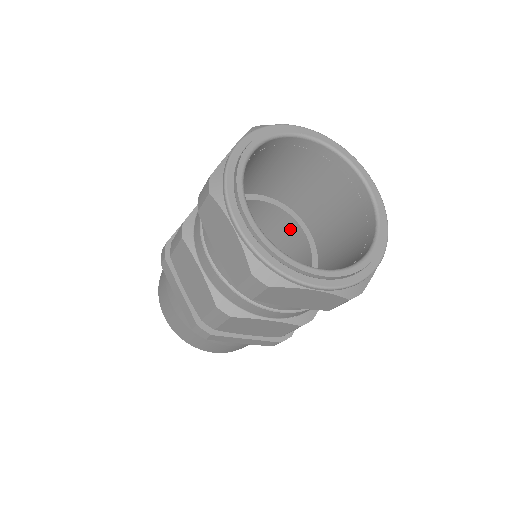
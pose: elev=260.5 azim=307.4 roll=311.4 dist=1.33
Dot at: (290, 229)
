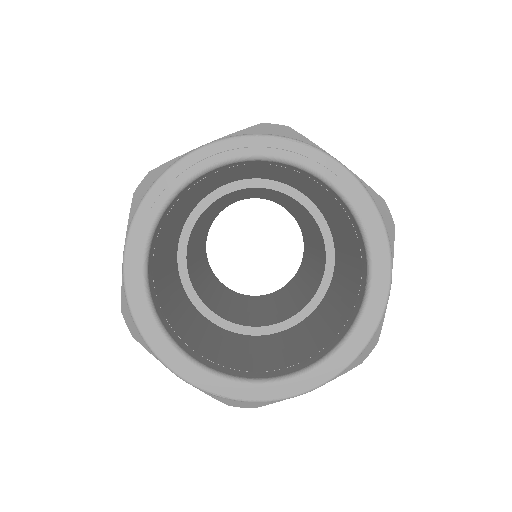
Dot at: (282, 195)
